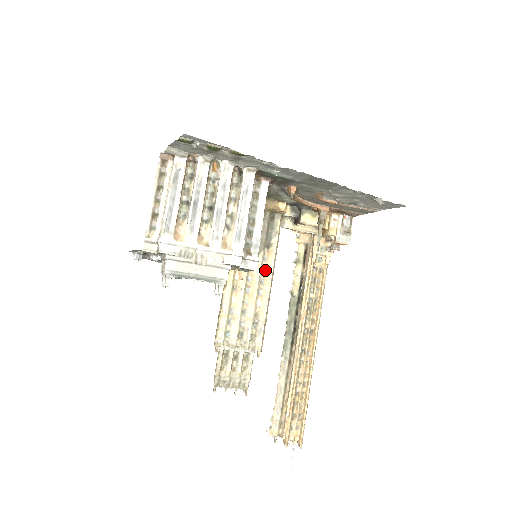
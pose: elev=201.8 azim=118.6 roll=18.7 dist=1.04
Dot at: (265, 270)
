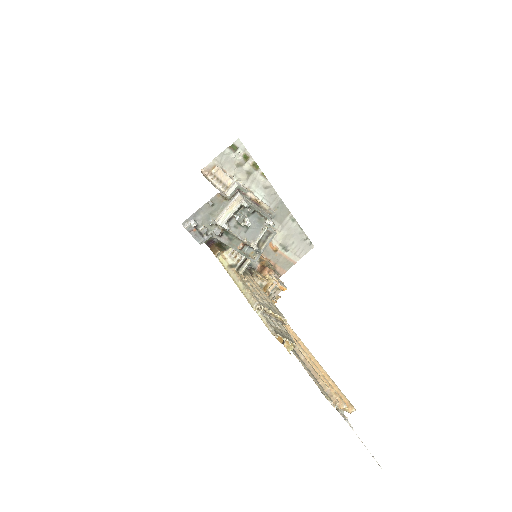
Dot at: occluded
